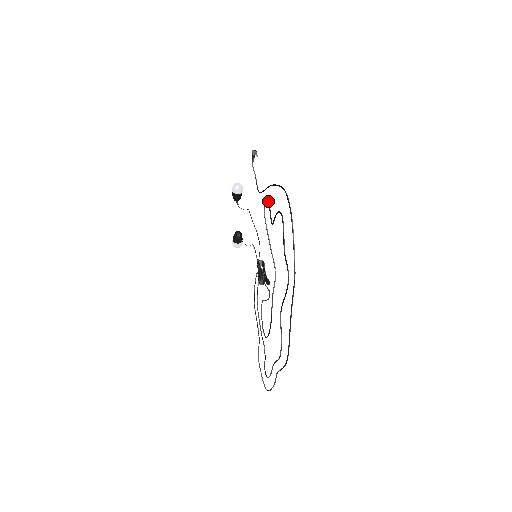
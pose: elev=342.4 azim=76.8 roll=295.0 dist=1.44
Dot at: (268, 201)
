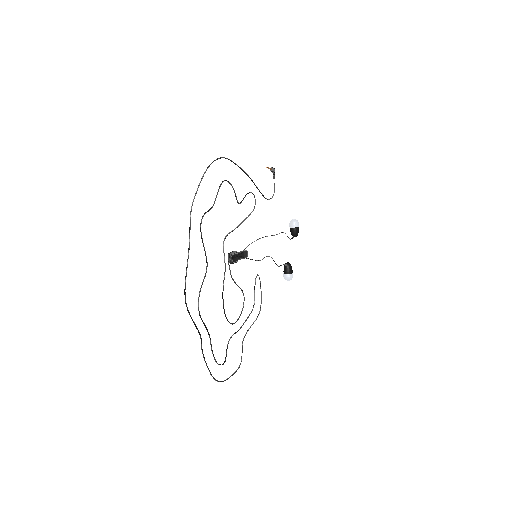
Dot at: (250, 192)
